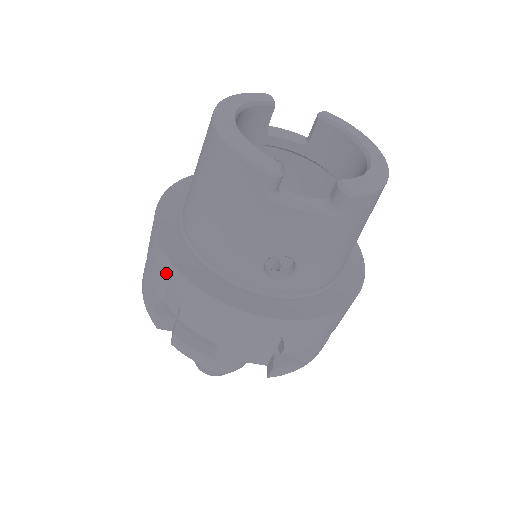
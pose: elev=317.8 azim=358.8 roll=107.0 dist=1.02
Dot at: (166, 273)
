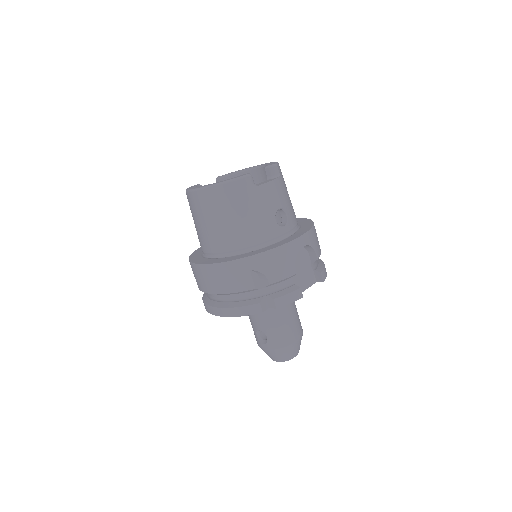
Dot at: (245, 269)
